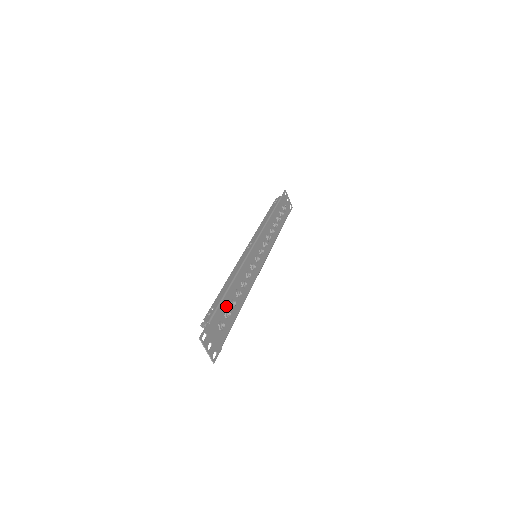
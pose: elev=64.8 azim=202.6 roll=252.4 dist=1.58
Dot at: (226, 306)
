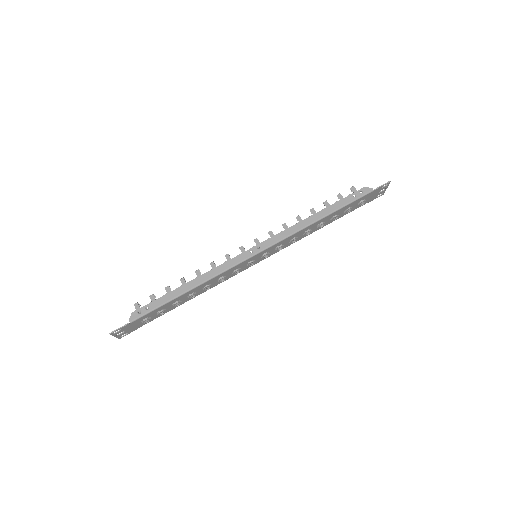
Dot at: (165, 307)
